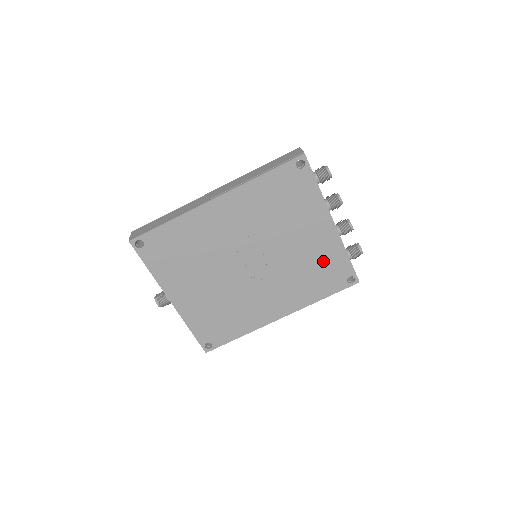
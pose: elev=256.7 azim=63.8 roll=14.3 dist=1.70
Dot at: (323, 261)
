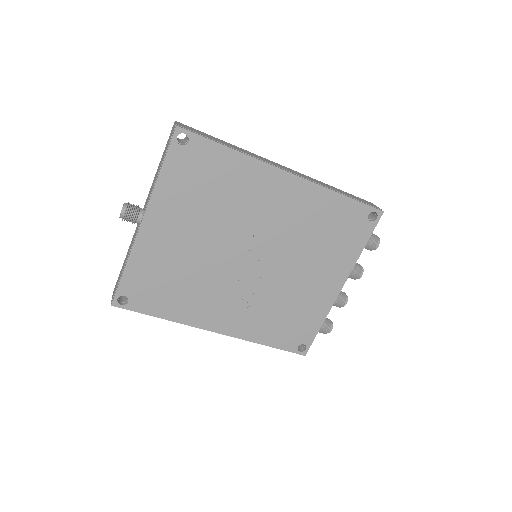
Dot at: (301, 312)
